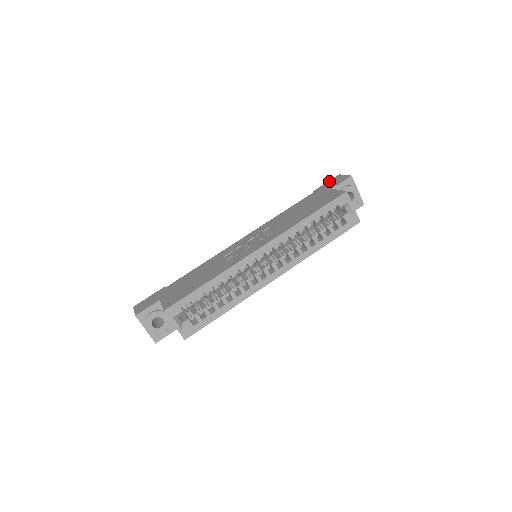
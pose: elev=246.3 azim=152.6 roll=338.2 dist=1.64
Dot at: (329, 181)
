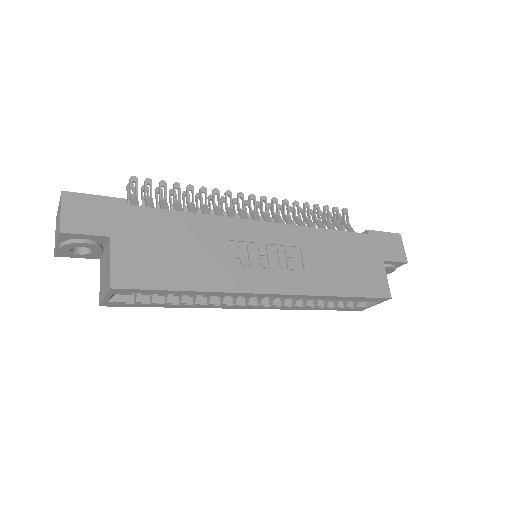
Dot at: (388, 234)
